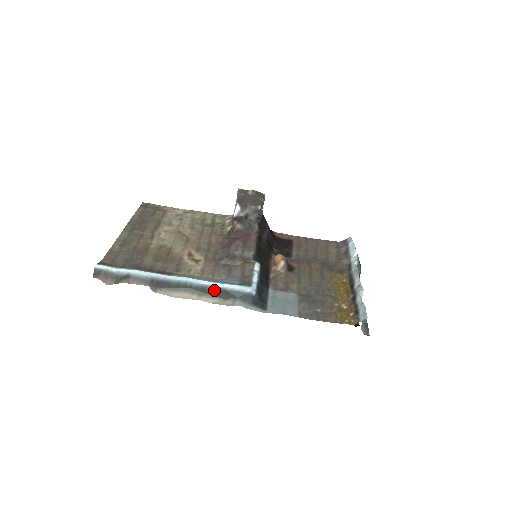
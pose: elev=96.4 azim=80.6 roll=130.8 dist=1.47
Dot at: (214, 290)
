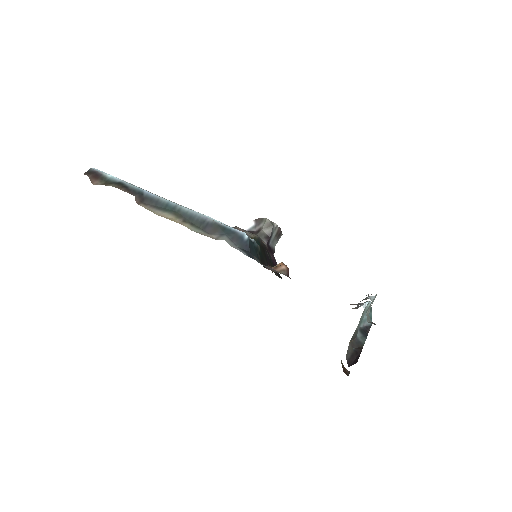
Dot at: (203, 221)
